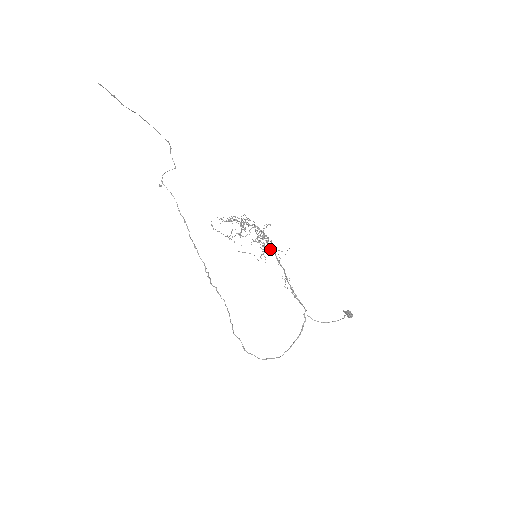
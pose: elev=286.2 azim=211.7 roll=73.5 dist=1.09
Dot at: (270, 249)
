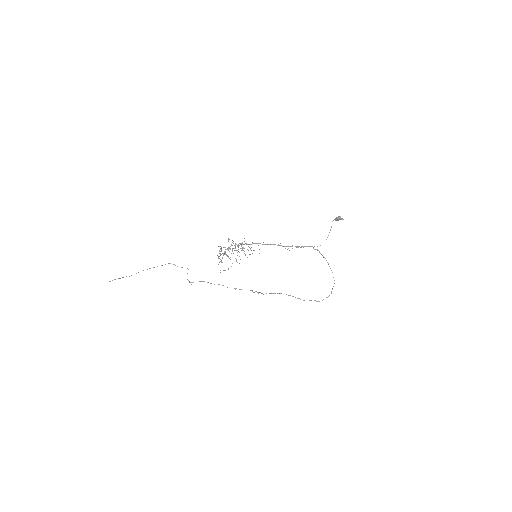
Dot at: occluded
